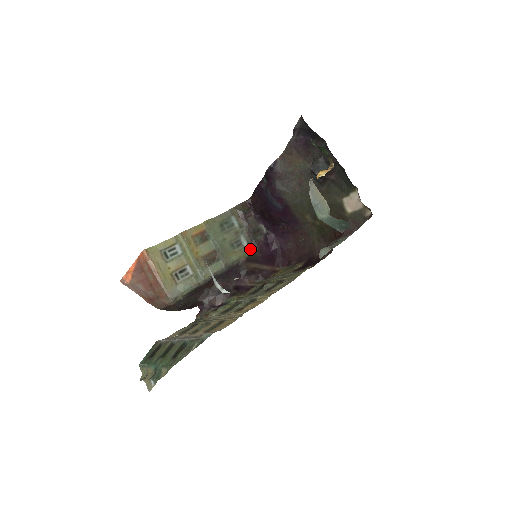
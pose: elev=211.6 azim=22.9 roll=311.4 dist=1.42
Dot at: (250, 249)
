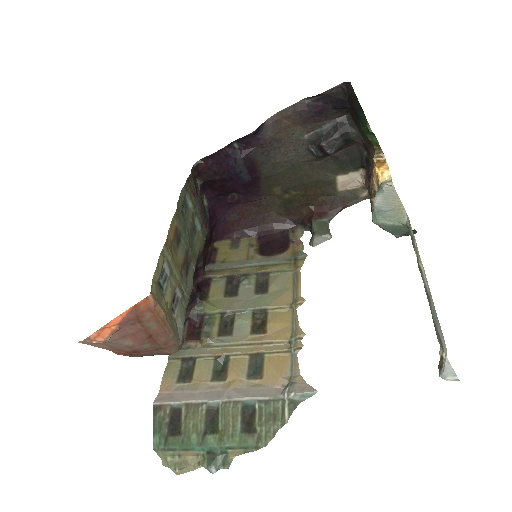
Dot at: (203, 233)
